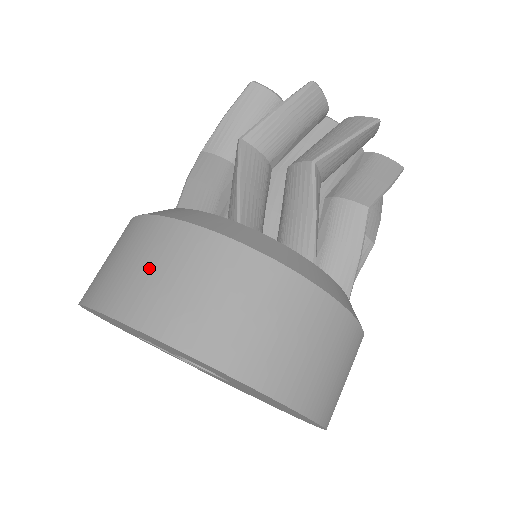
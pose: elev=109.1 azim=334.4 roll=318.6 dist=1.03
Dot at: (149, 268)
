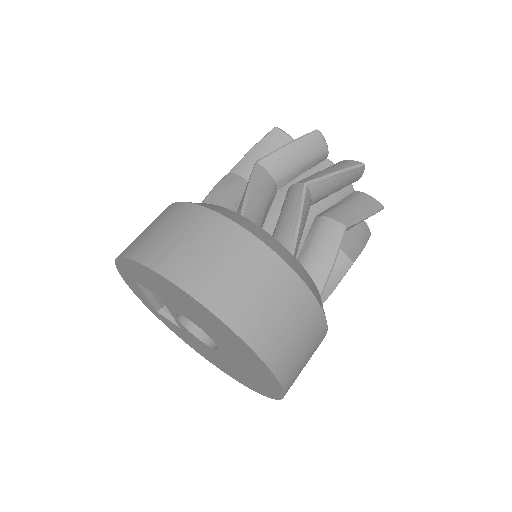
Dot at: (236, 273)
